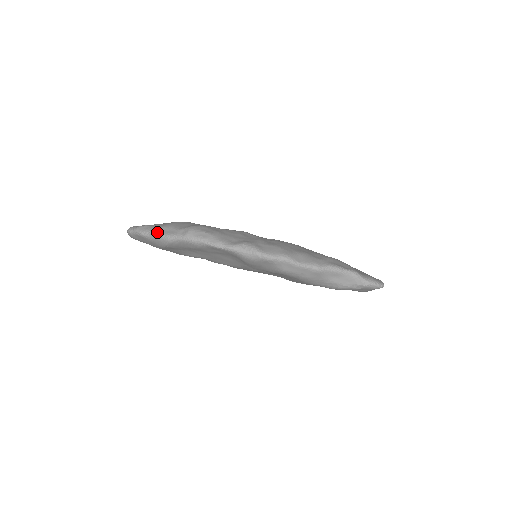
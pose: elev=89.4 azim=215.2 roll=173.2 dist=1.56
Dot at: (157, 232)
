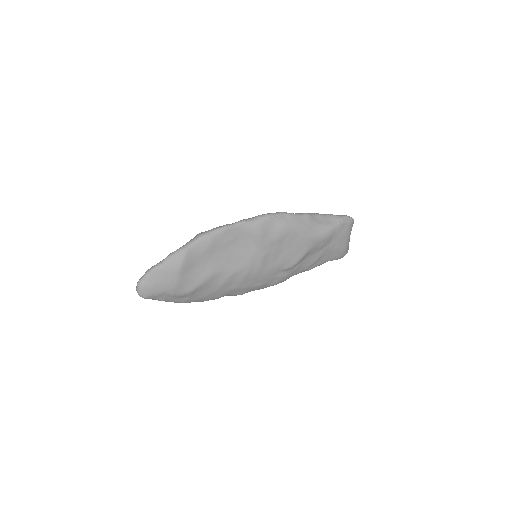
Dot at: (170, 253)
